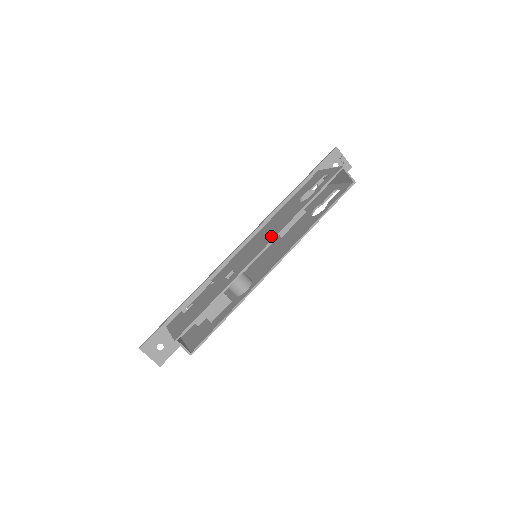
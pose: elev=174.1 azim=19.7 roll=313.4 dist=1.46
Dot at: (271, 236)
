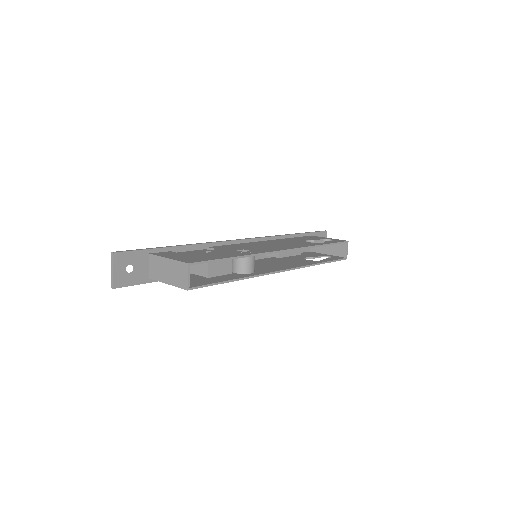
Dot at: (288, 247)
